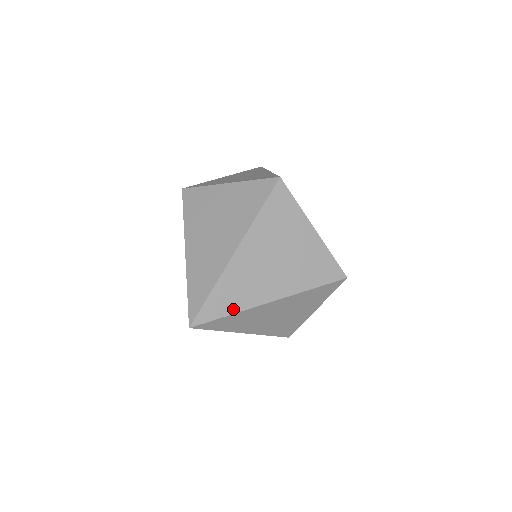
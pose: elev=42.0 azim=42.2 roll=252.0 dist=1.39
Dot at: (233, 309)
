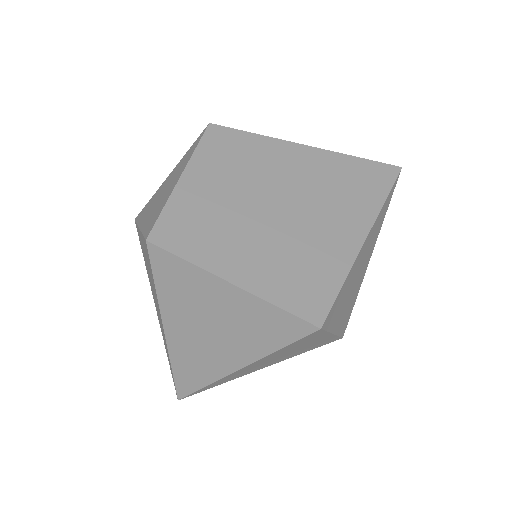
Dot at: (203, 382)
